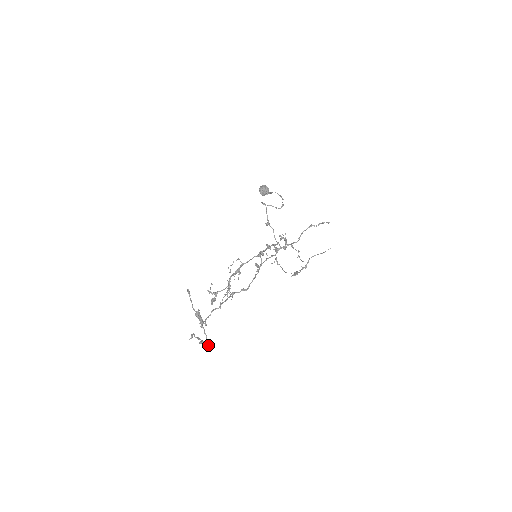
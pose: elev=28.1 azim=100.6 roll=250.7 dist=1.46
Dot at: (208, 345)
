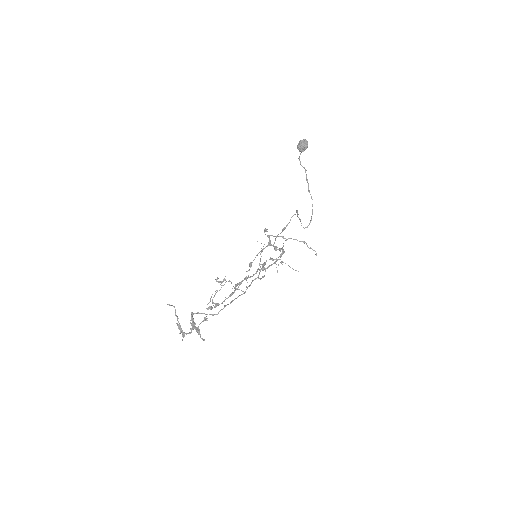
Dot at: occluded
